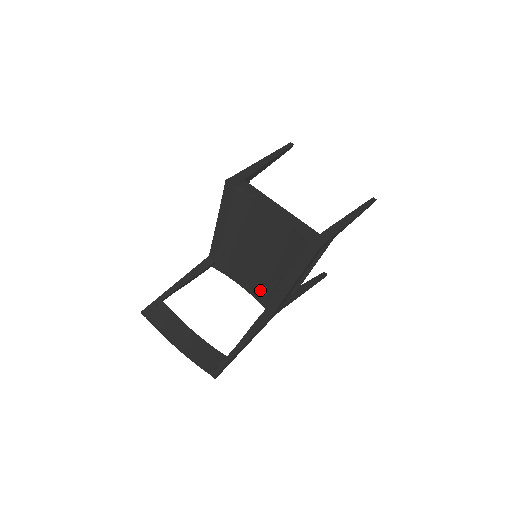
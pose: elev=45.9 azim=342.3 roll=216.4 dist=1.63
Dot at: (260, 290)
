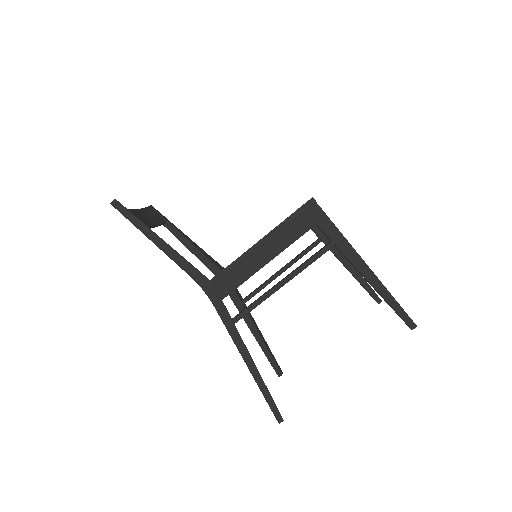
Dot at: occluded
